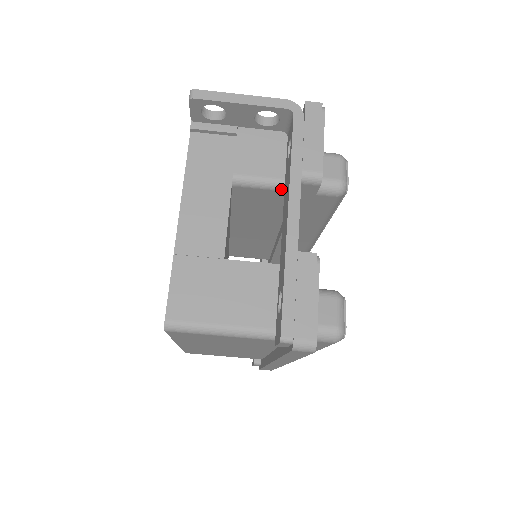
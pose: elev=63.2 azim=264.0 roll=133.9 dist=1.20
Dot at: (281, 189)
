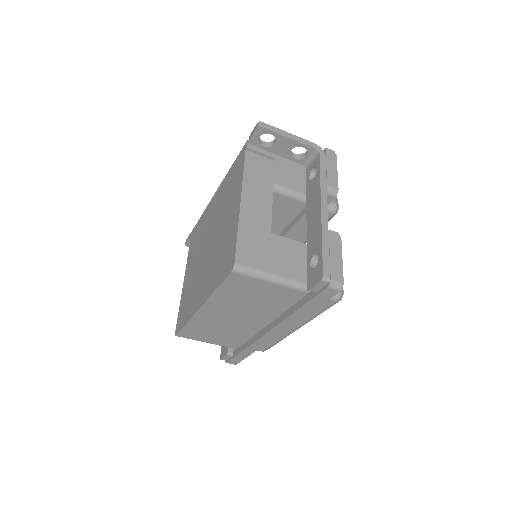
Dot at: (301, 200)
